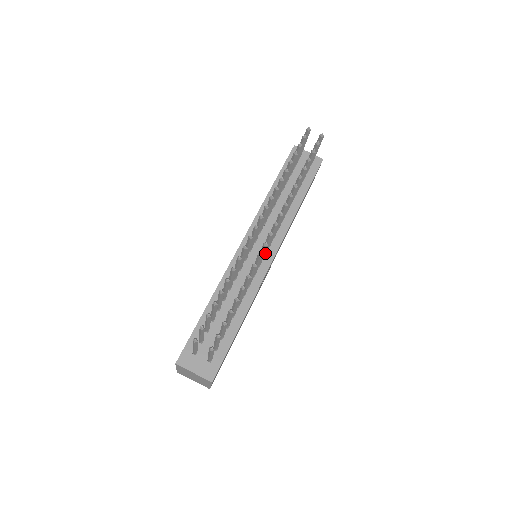
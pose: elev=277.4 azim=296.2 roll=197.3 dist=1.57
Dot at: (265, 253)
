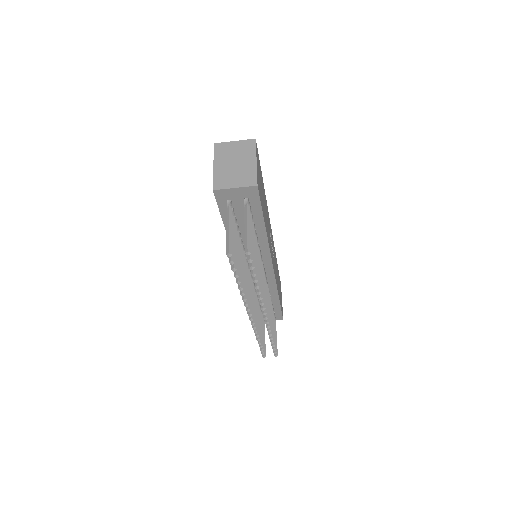
Dot at: occluded
